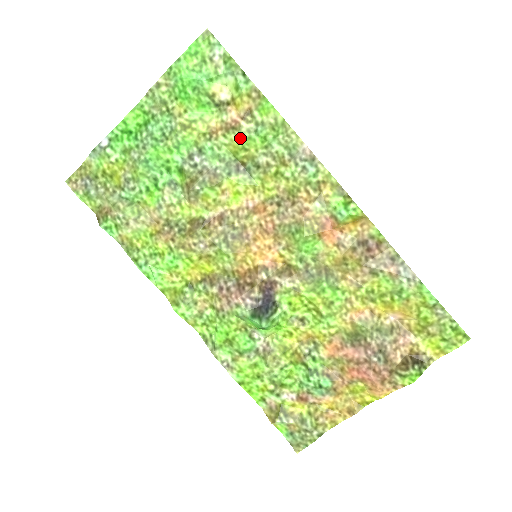
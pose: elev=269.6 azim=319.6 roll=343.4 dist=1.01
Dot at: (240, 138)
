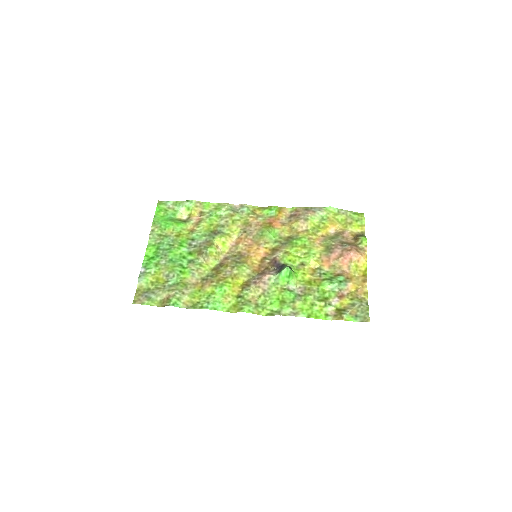
Dot at: (206, 222)
